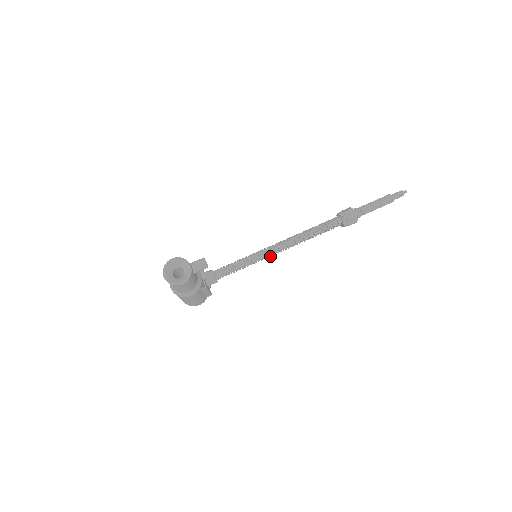
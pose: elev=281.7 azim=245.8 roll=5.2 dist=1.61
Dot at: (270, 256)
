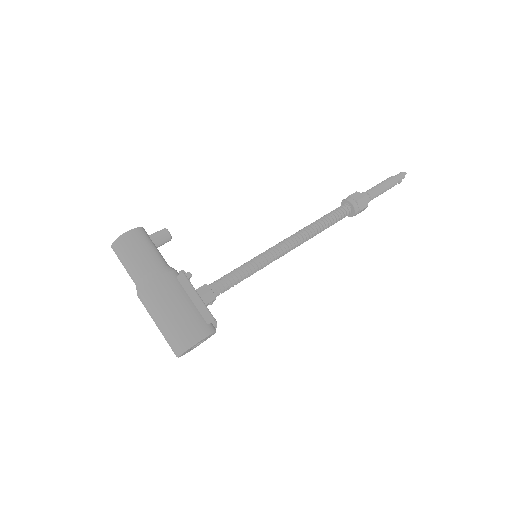
Dot at: (276, 252)
